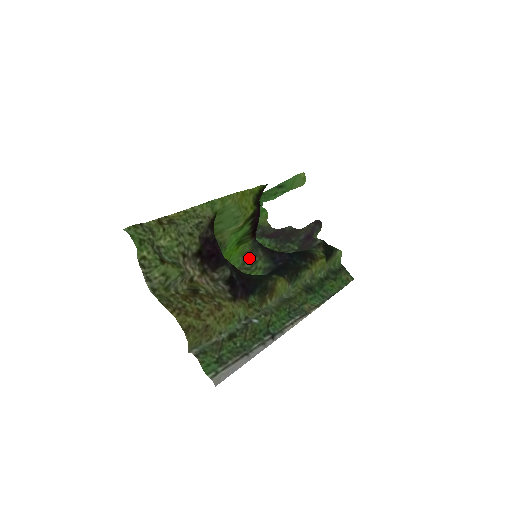
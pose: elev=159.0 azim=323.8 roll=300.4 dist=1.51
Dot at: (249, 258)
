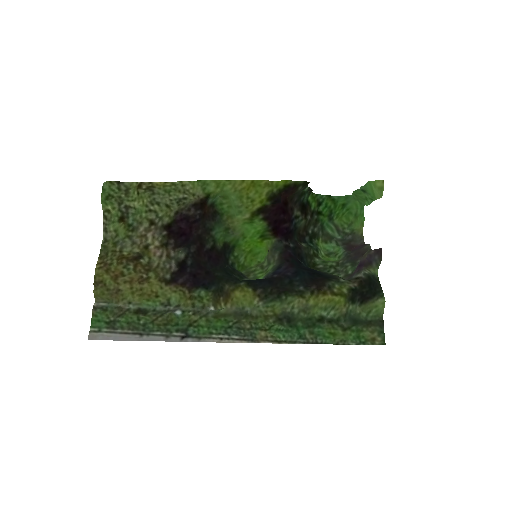
Dot at: (269, 257)
